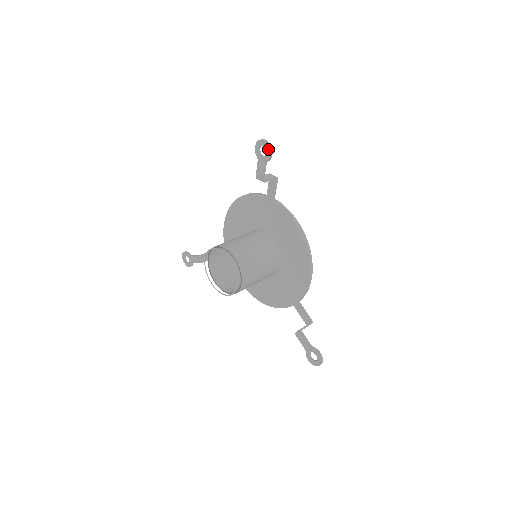
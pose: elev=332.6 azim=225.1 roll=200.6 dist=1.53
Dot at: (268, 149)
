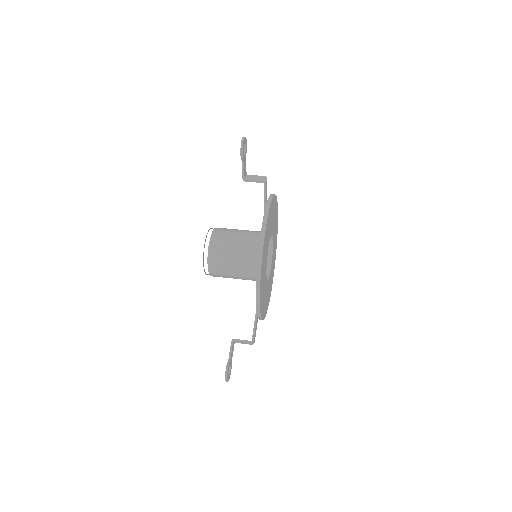
Dot at: (241, 147)
